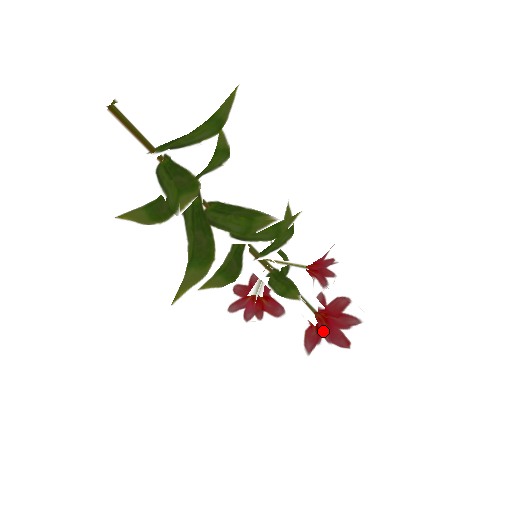
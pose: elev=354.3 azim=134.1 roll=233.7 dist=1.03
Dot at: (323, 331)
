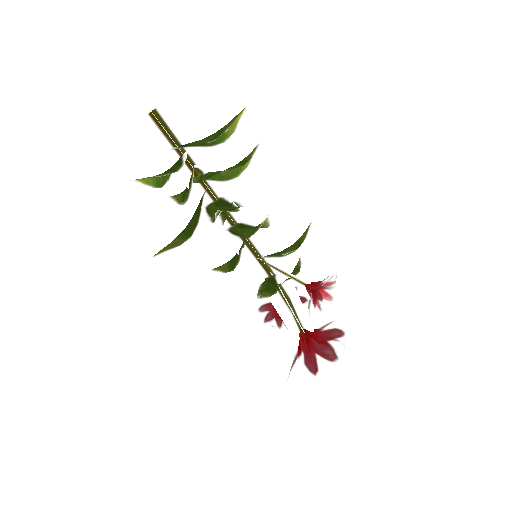
Dot at: (303, 350)
